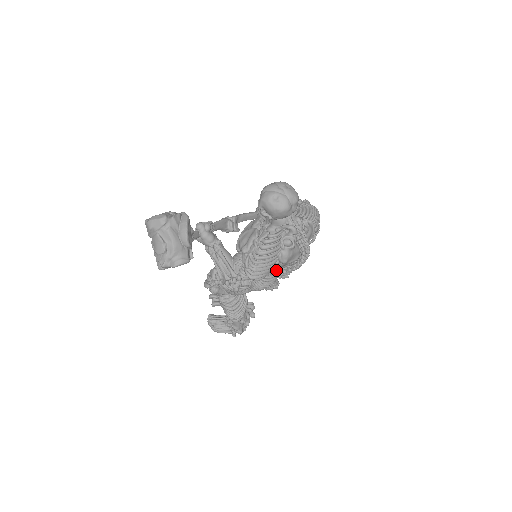
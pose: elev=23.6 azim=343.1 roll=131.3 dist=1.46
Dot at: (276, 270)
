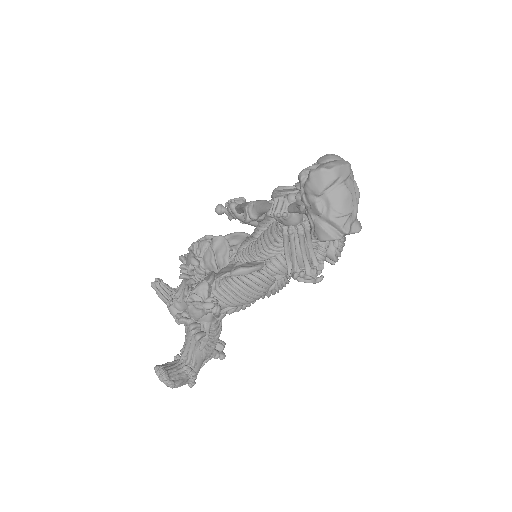
Dot at: occluded
